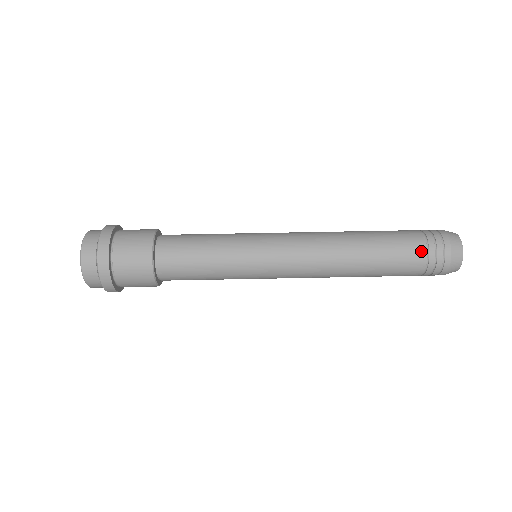
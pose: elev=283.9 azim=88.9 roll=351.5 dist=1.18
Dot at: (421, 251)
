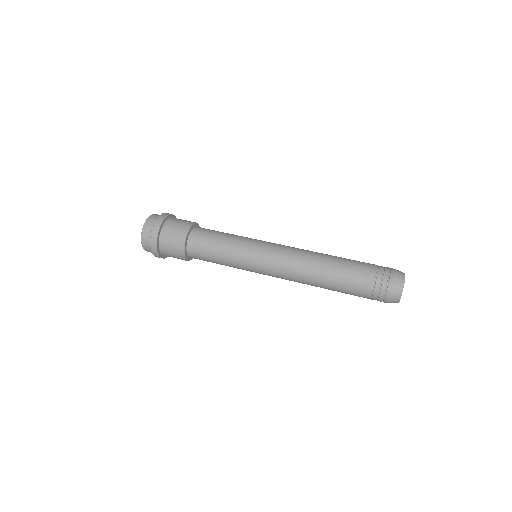
Dot at: (370, 279)
